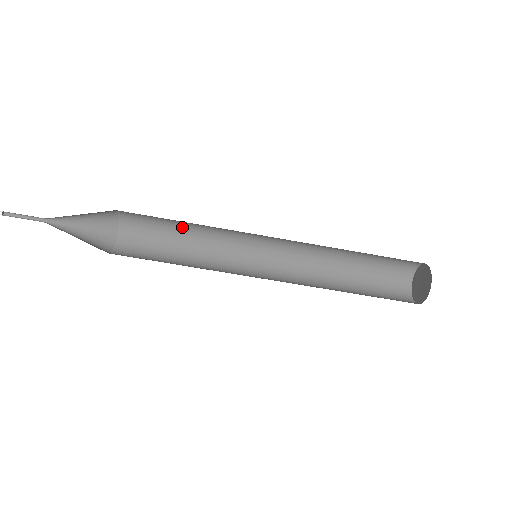
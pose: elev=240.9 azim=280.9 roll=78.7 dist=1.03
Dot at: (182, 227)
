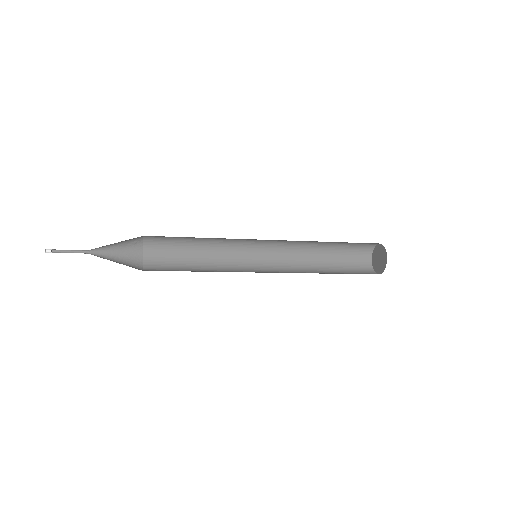
Dot at: occluded
